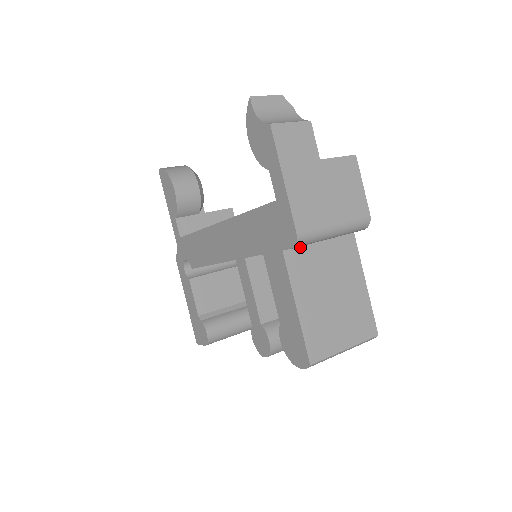
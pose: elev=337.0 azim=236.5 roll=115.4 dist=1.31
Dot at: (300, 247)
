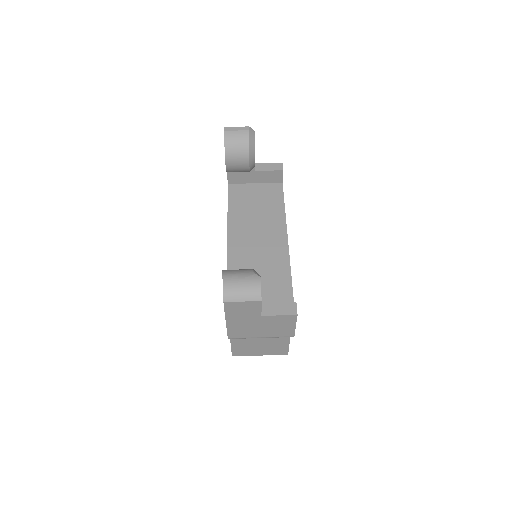
Dot at: occluded
